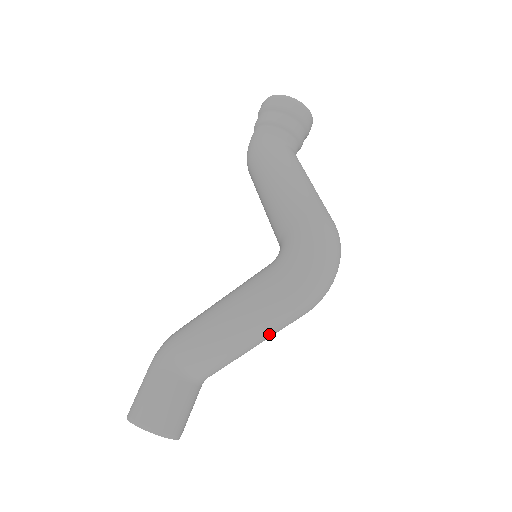
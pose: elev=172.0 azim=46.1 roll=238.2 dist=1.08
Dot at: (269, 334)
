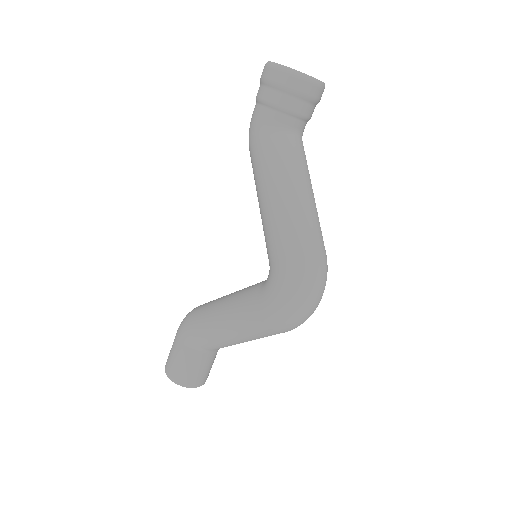
Dot at: occluded
